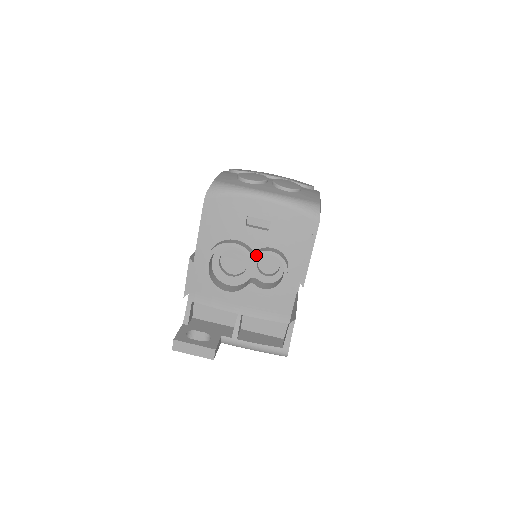
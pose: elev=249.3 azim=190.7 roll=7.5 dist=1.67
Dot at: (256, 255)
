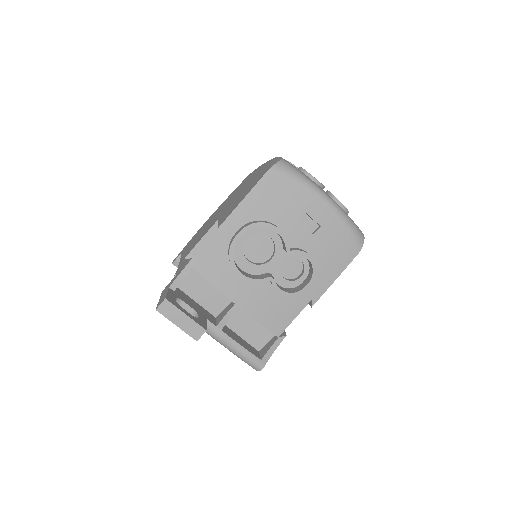
Dot at: (294, 252)
